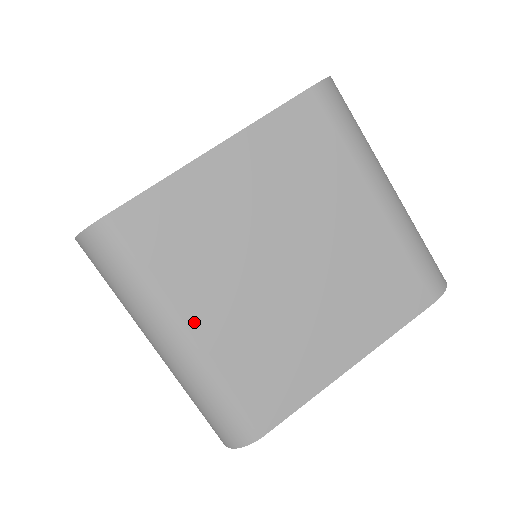
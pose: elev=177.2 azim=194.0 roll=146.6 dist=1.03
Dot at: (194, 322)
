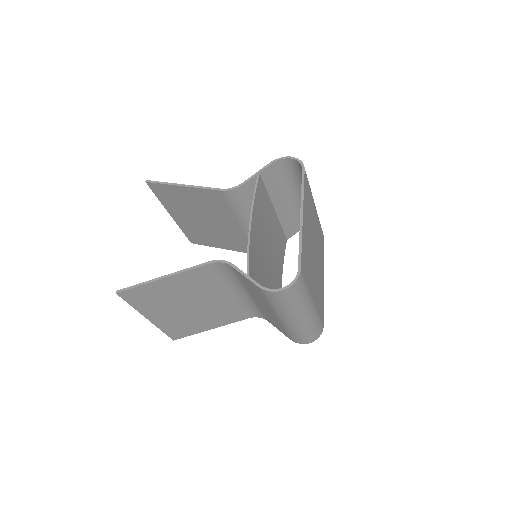
Dot at: (313, 297)
